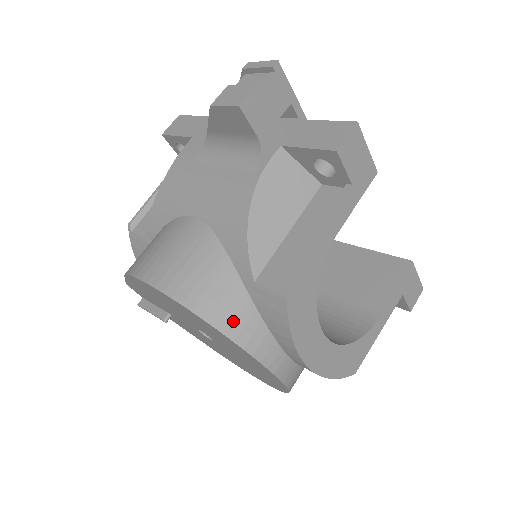
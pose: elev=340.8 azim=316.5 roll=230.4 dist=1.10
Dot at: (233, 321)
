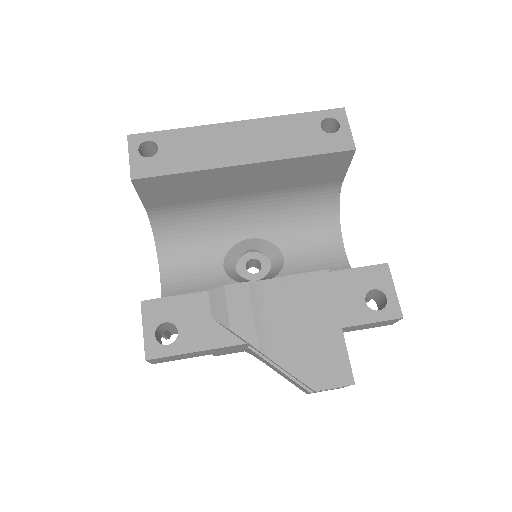
Dot at: occluded
